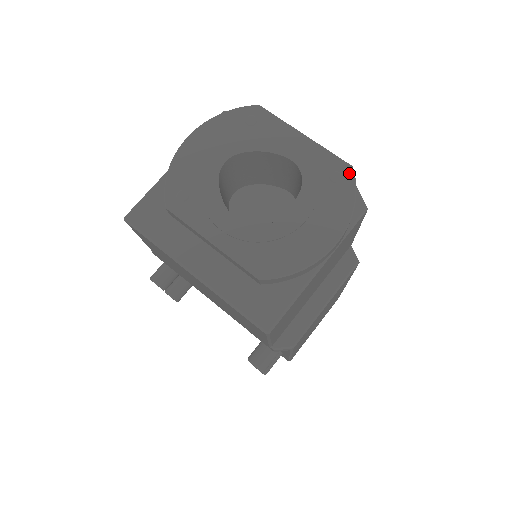
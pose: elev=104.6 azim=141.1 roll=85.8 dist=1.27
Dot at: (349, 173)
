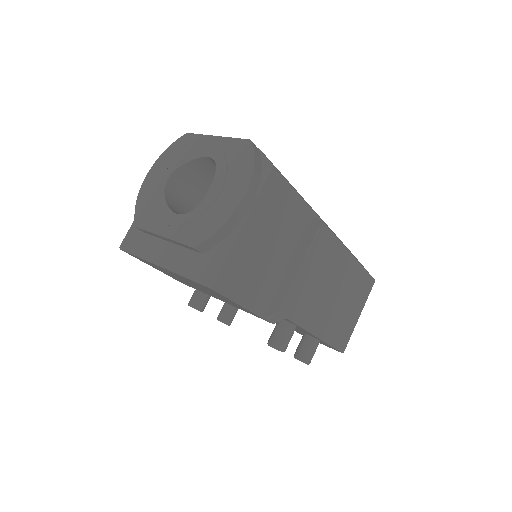
Dot at: (247, 145)
